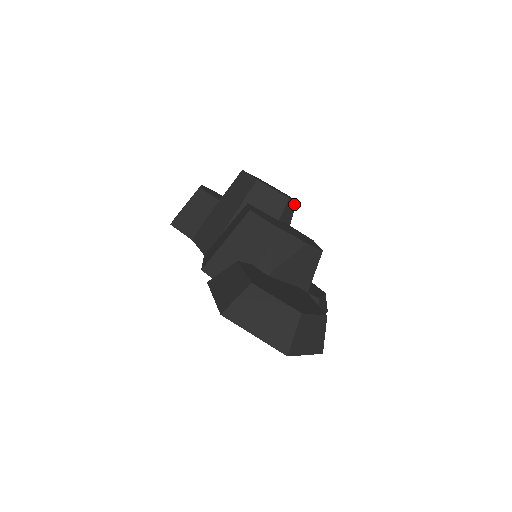
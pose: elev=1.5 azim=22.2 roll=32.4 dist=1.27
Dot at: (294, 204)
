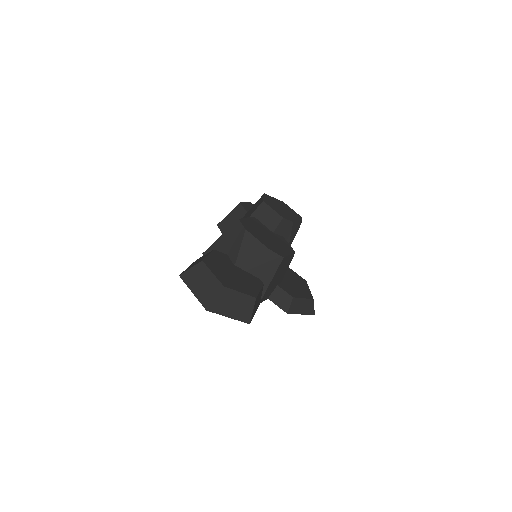
Dot at: (291, 223)
